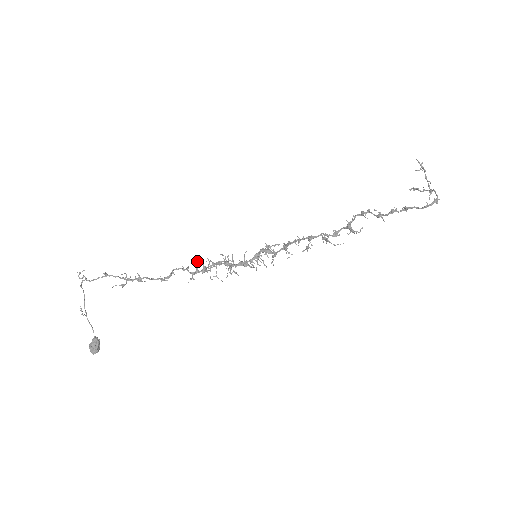
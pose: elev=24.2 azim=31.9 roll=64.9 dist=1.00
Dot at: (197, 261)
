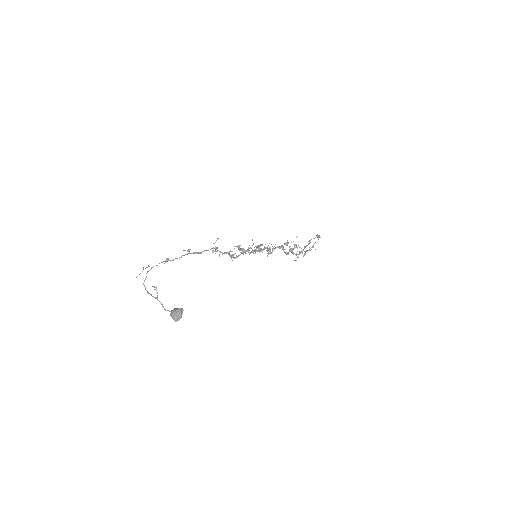
Dot at: (225, 252)
